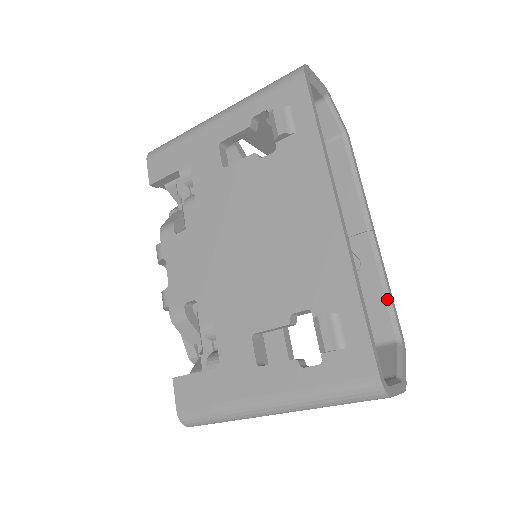
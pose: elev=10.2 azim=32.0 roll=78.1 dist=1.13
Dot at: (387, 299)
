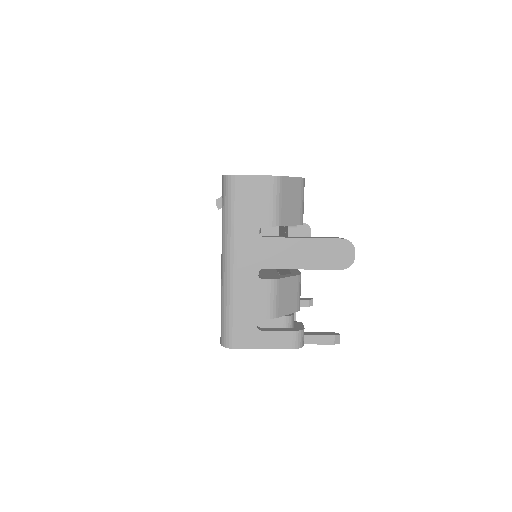
Dot at: occluded
